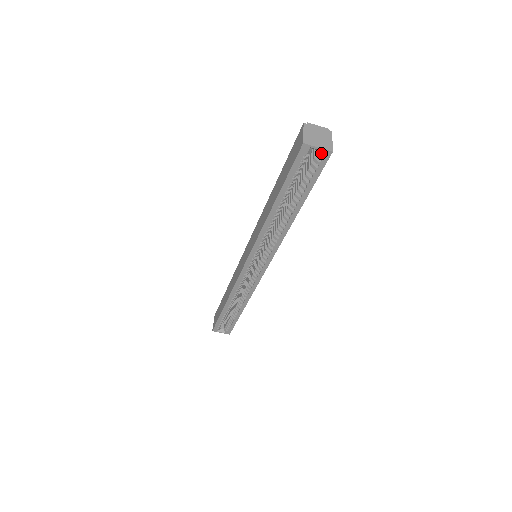
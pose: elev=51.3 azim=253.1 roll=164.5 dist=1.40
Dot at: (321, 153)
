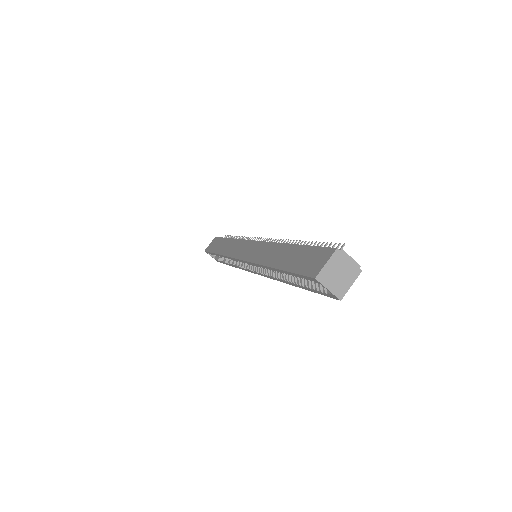
Dot at: (330, 292)
